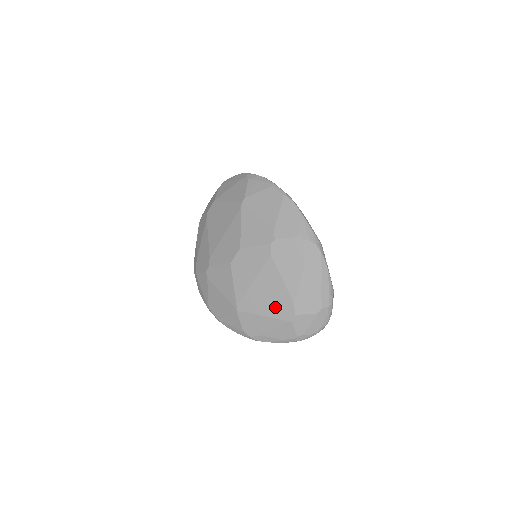
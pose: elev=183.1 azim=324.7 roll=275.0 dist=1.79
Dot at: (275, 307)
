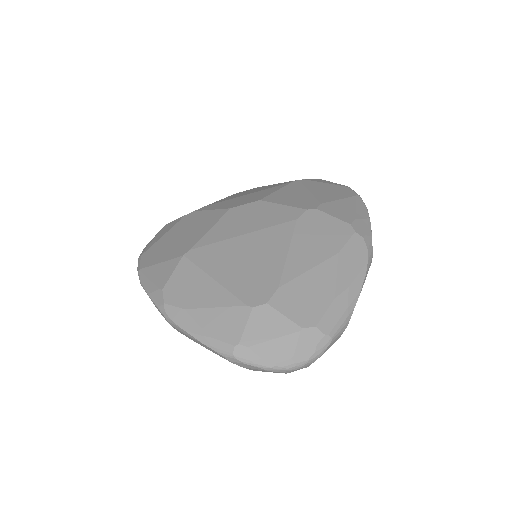
Dot at: (245, 278)
